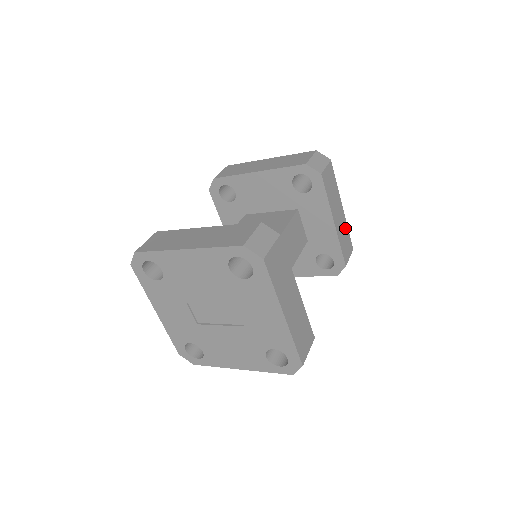
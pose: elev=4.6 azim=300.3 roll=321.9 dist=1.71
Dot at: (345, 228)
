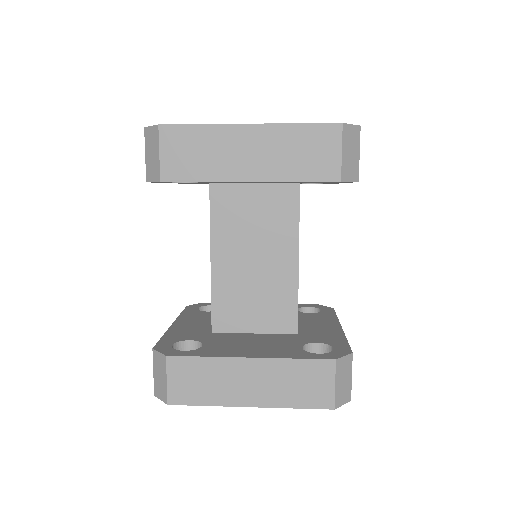
Dot at: occluded
